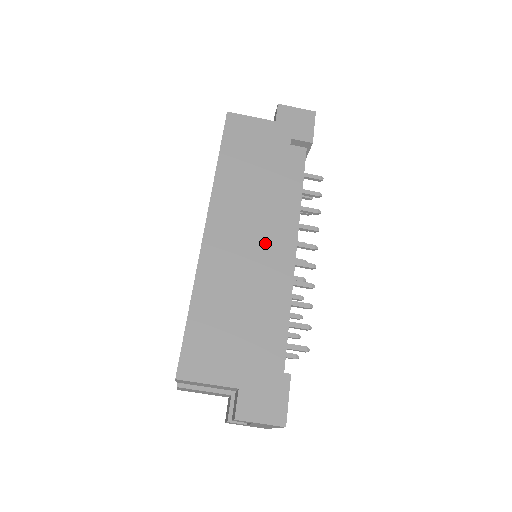
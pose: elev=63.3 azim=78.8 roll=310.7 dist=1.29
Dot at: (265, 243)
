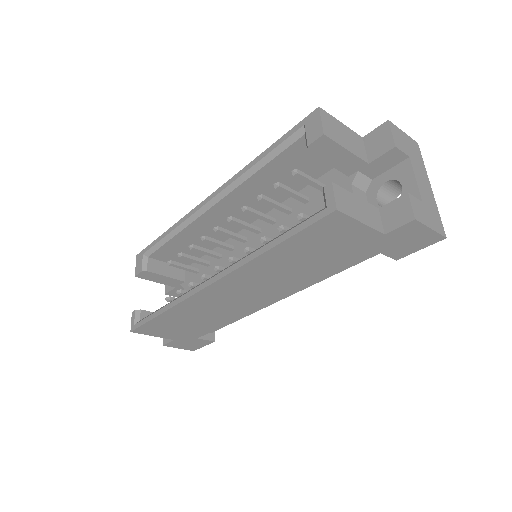
Dot at: (258, 302)
